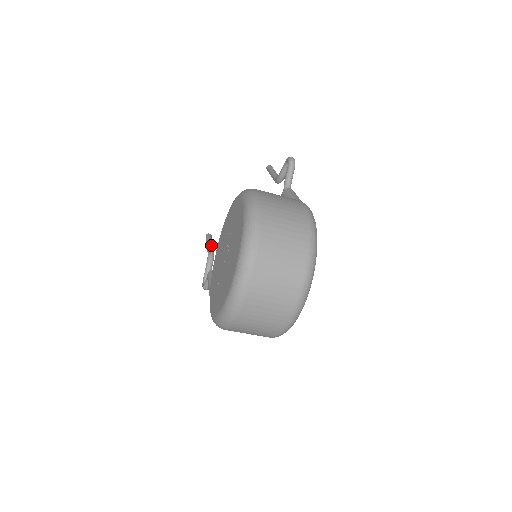
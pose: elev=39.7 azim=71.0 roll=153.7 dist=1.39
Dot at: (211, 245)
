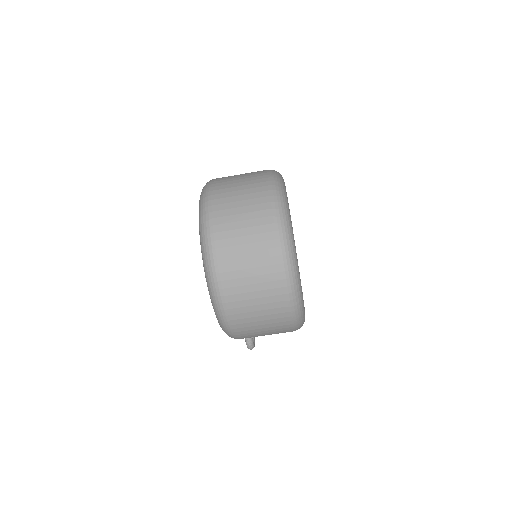
Dot at: occluded
